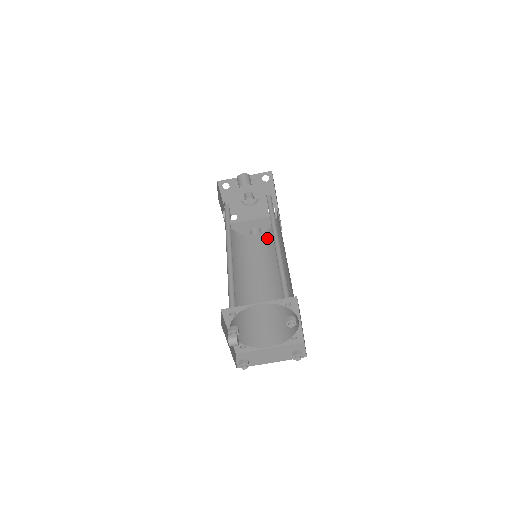
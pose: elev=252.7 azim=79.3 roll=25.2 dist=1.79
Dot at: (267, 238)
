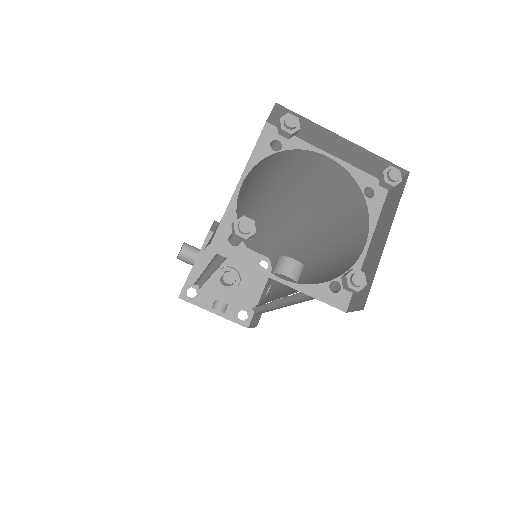
Dot at: occluded
